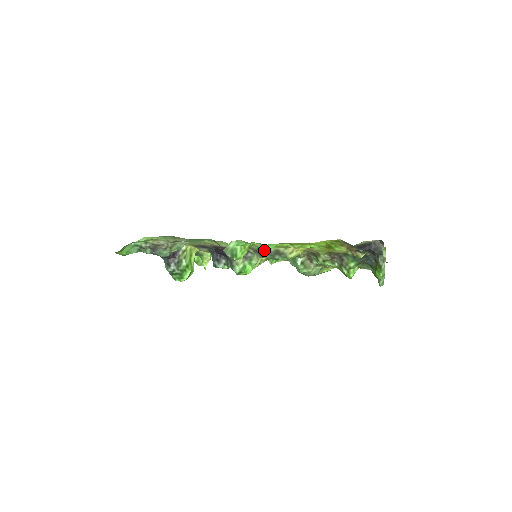
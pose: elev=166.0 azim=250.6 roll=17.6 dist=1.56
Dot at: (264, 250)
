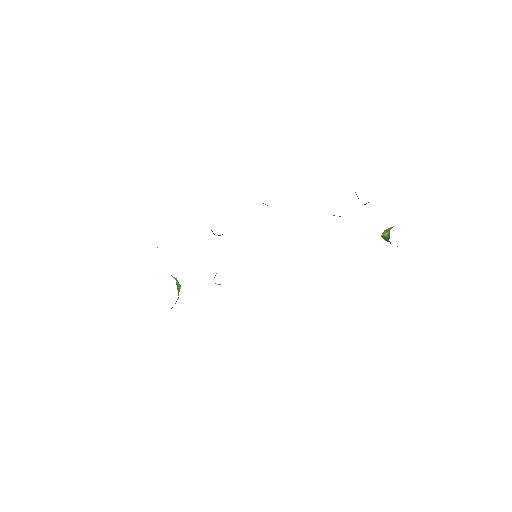
Dot at: occluded
